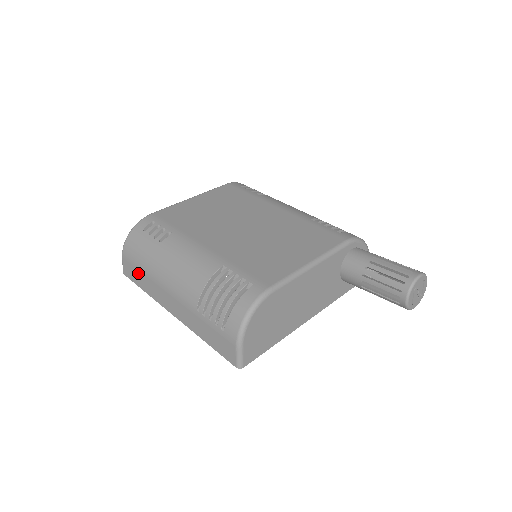
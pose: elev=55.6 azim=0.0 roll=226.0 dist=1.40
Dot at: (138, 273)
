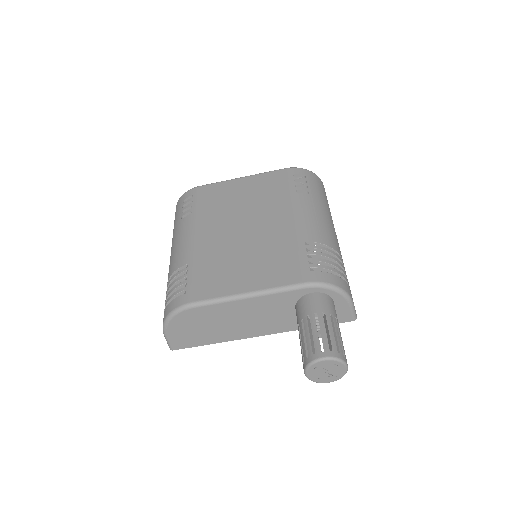
Dot at: occluded
